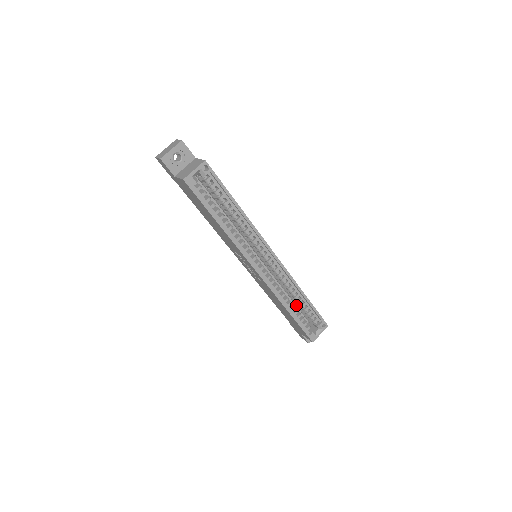
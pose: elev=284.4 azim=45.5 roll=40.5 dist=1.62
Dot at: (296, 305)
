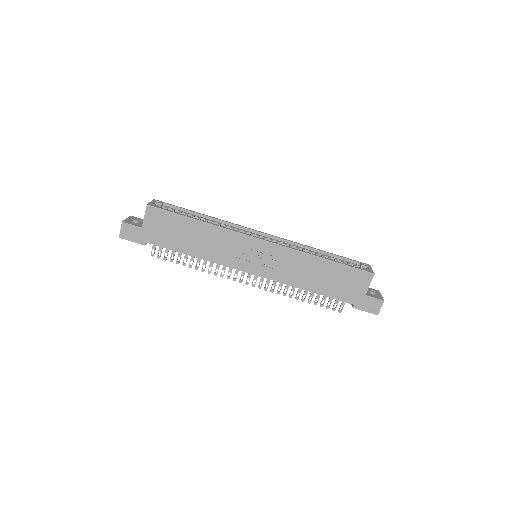
Dot at: occluded
